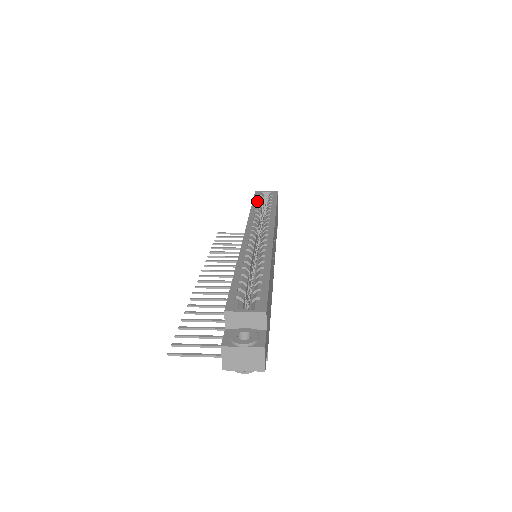
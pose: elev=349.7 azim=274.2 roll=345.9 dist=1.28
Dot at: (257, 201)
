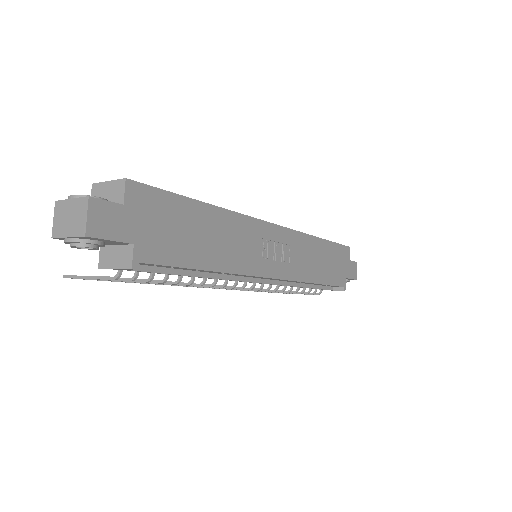
Dot at: occluded
